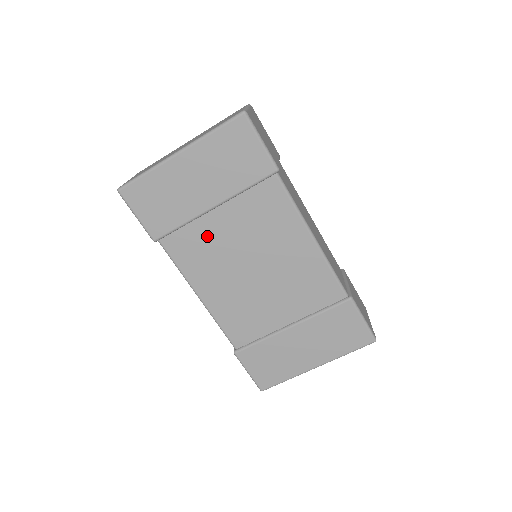
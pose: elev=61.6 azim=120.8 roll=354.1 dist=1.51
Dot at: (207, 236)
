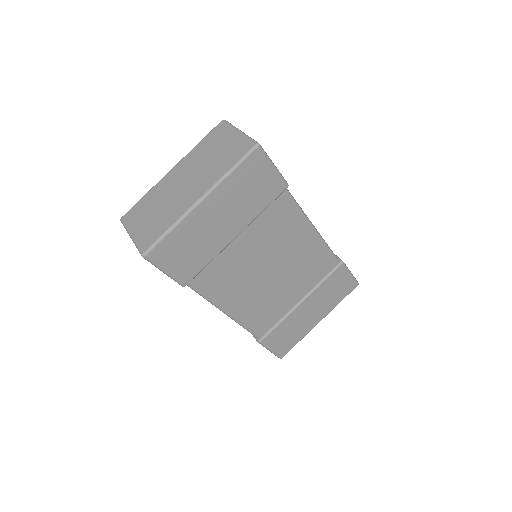
Dot at: (231, 262)
